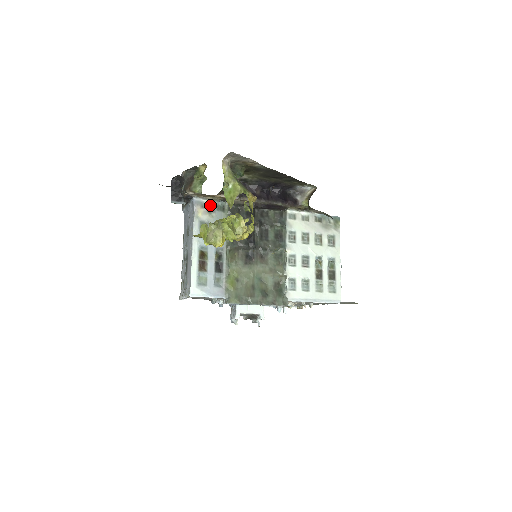
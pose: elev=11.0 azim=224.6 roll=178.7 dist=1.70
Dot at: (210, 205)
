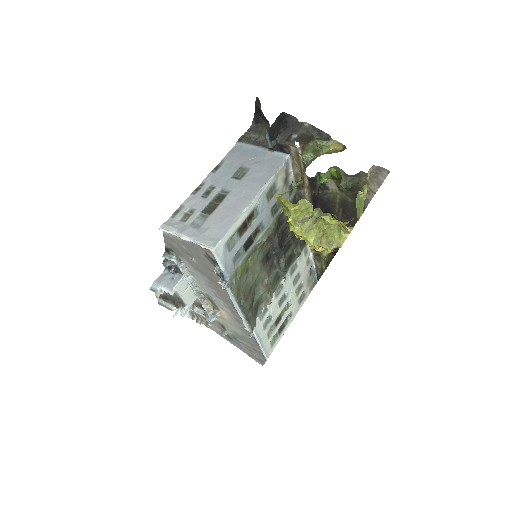
Dot at: (289, 176)
